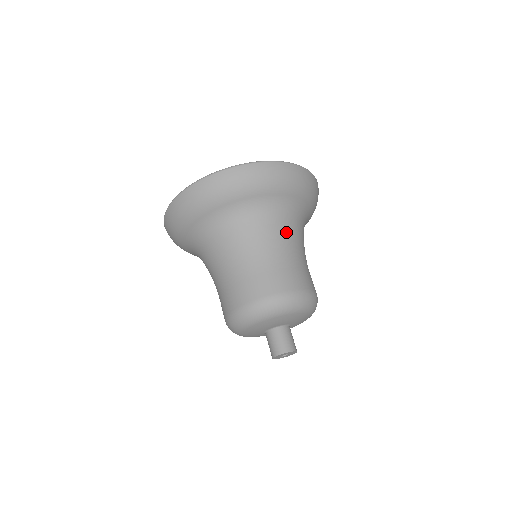
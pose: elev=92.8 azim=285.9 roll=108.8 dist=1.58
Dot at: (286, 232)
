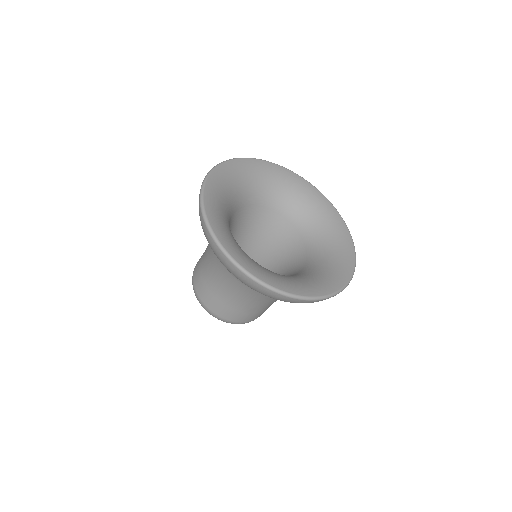
Dot at: (270, 299)
